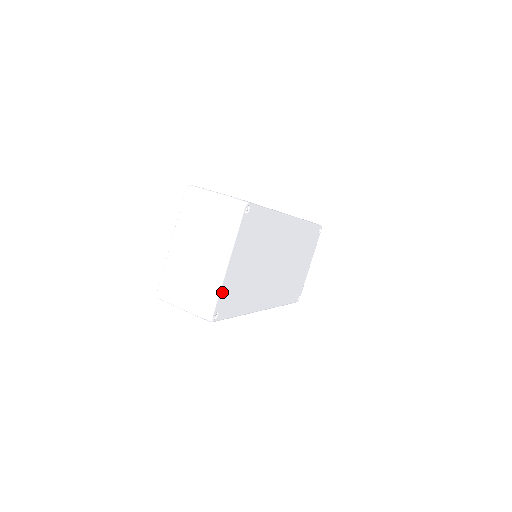
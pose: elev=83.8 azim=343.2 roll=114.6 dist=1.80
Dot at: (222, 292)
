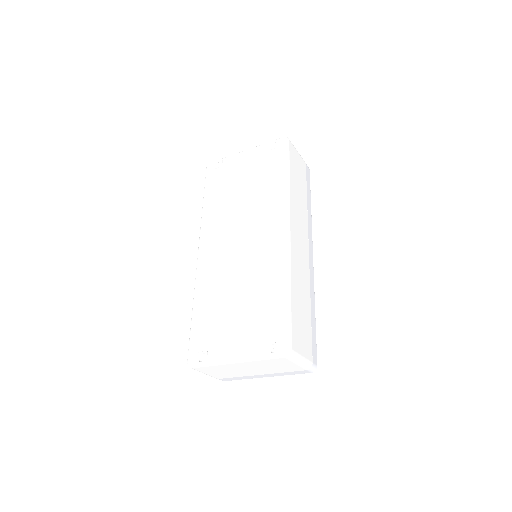
Dot at: occluded
